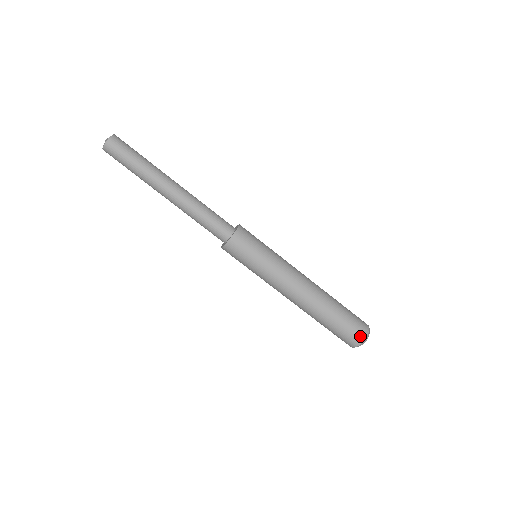
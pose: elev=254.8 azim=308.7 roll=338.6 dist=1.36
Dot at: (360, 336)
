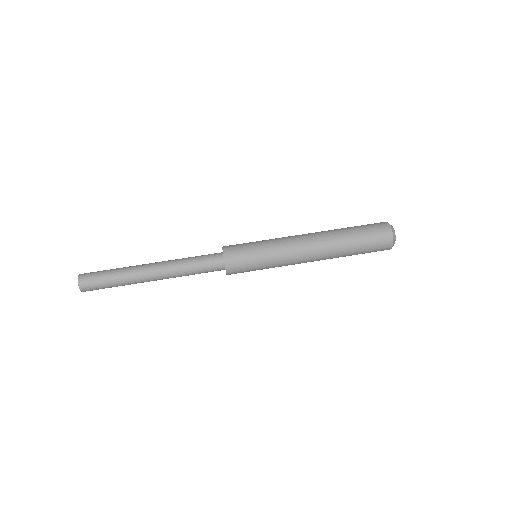
Dot at: (383, 224)
